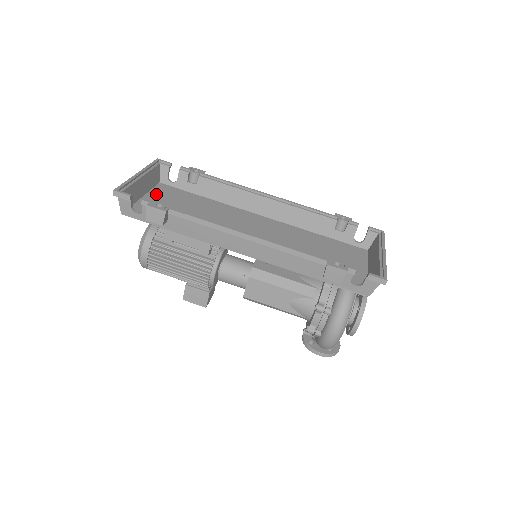
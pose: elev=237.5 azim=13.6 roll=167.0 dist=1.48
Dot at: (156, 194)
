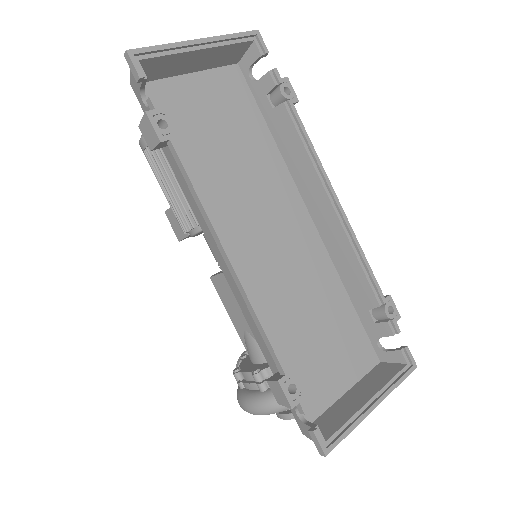
Dot at: (211, 81)
